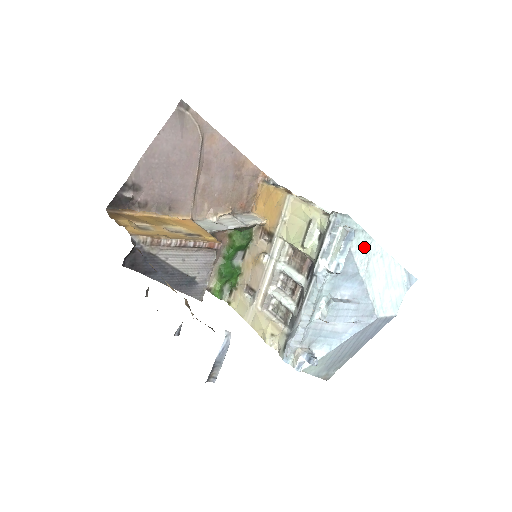
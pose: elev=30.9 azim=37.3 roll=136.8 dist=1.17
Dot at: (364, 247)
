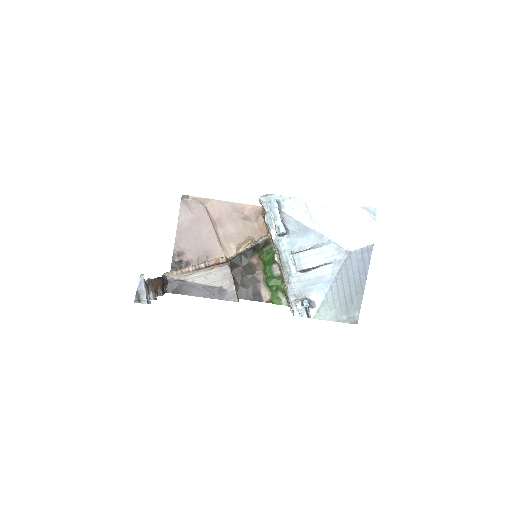
Dot at: (300, 208)
